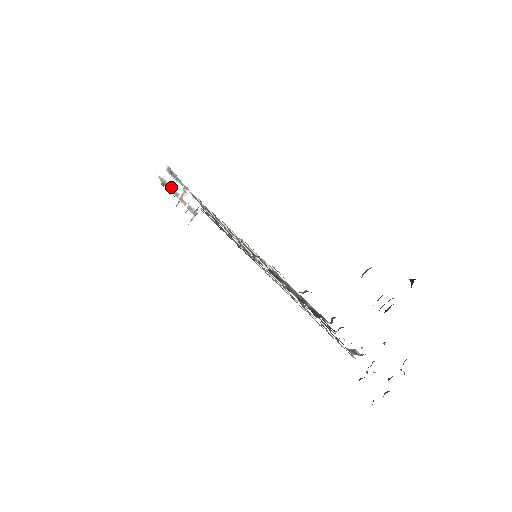
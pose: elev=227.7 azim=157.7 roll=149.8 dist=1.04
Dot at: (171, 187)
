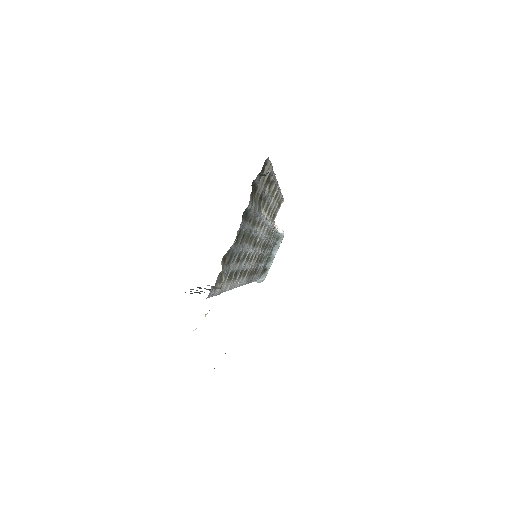
Dot at: occluded
